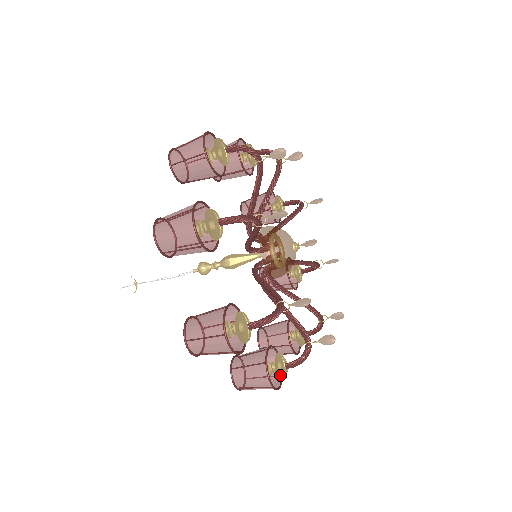
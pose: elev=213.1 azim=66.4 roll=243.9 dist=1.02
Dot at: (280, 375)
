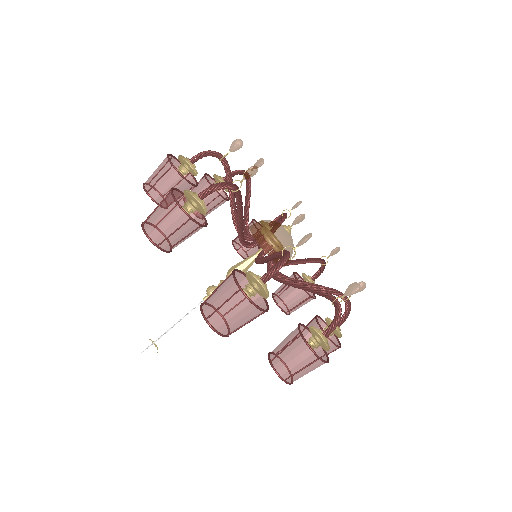
Dot at: (254, 288)
